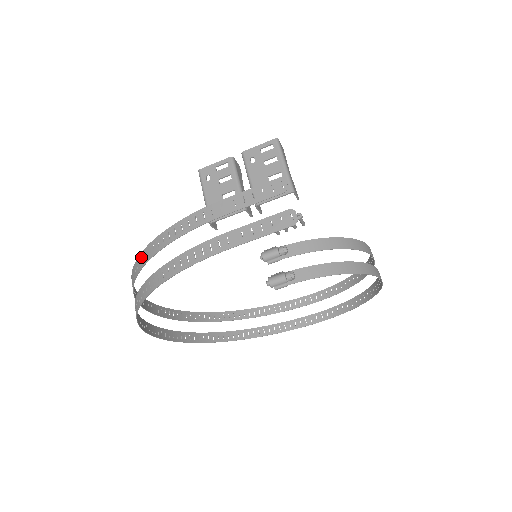
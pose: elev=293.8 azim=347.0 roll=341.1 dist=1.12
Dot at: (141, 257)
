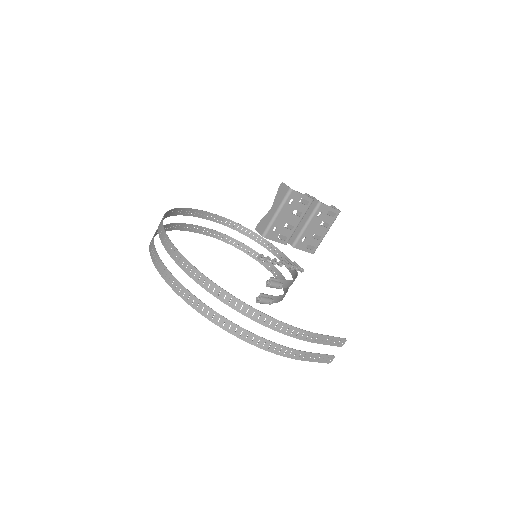
Dot at: (248, 308)
